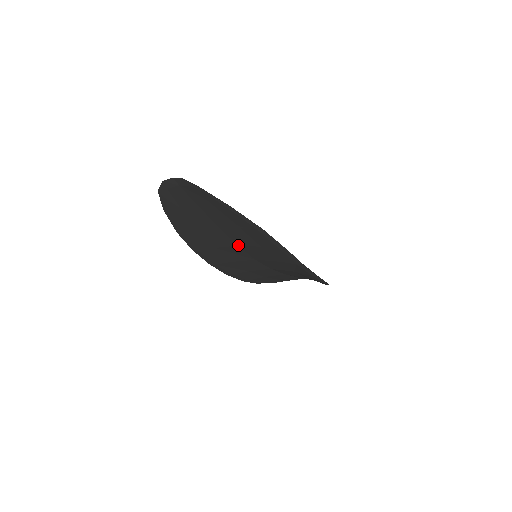
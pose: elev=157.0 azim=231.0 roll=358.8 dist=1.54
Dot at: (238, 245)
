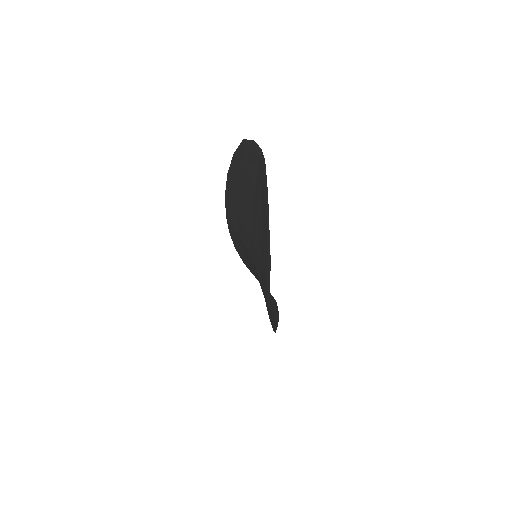
Dot at: (251, 237)
